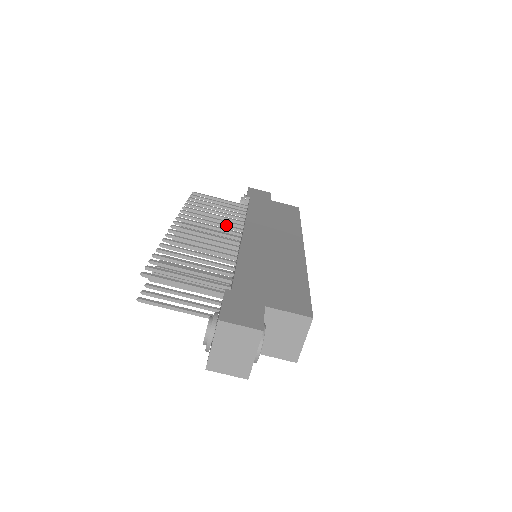
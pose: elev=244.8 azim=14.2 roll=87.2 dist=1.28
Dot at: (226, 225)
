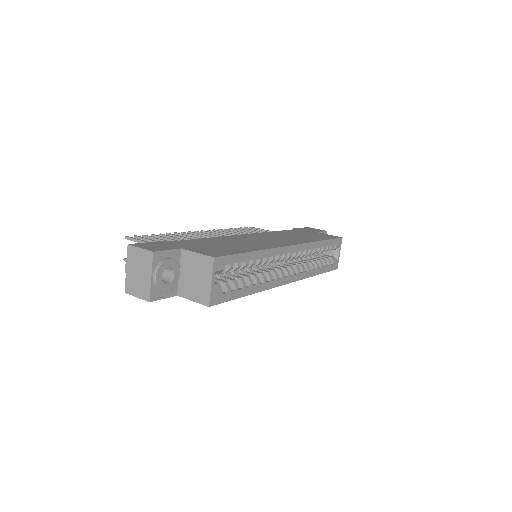
Dot at: occluded
